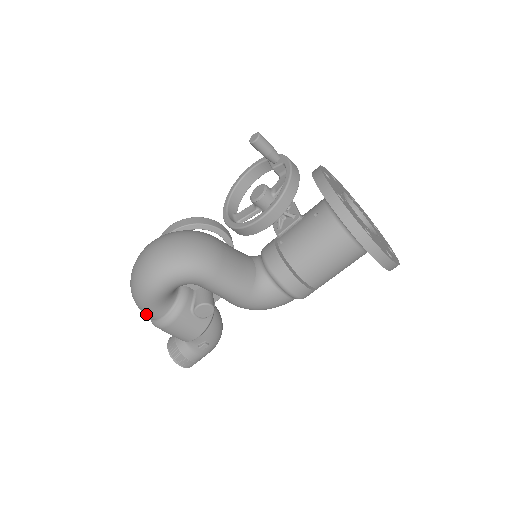
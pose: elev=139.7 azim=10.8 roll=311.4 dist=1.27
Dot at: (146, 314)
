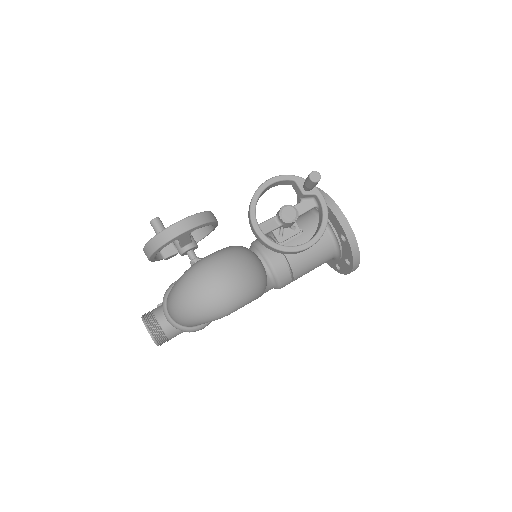
Dot at: (187, 325)
